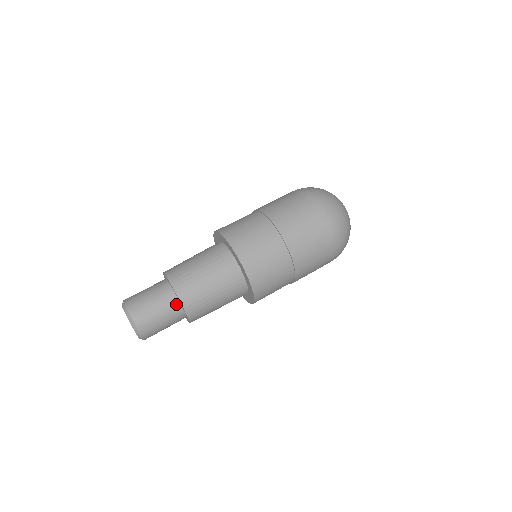
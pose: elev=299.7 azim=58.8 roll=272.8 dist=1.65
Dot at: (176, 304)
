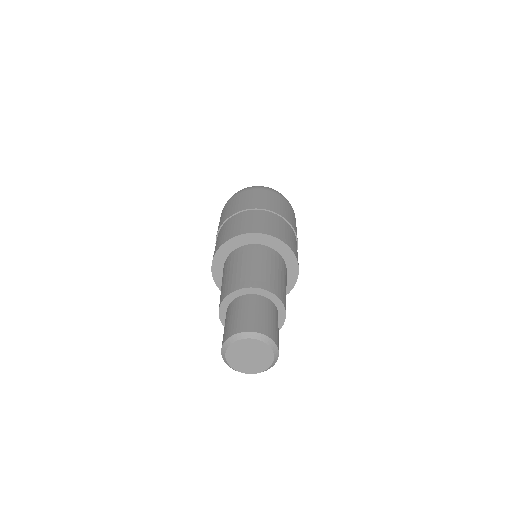
Dot at: (261, 299)
